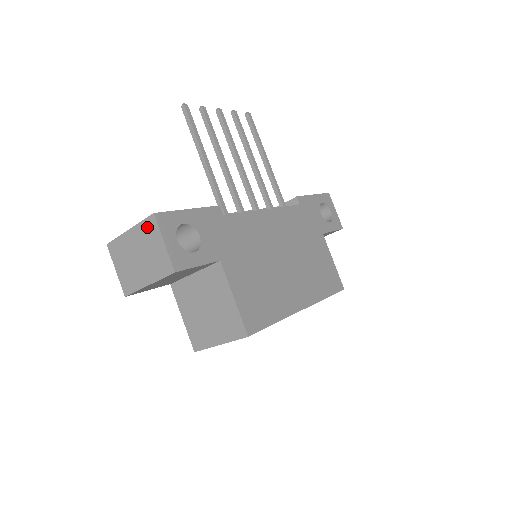
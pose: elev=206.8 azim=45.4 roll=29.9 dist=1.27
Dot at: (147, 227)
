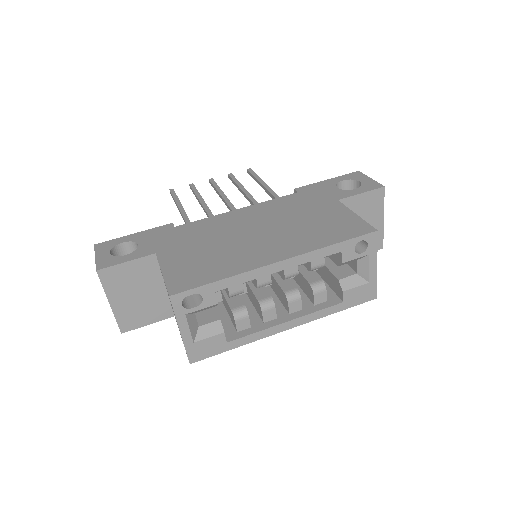
Dot at: occluded
